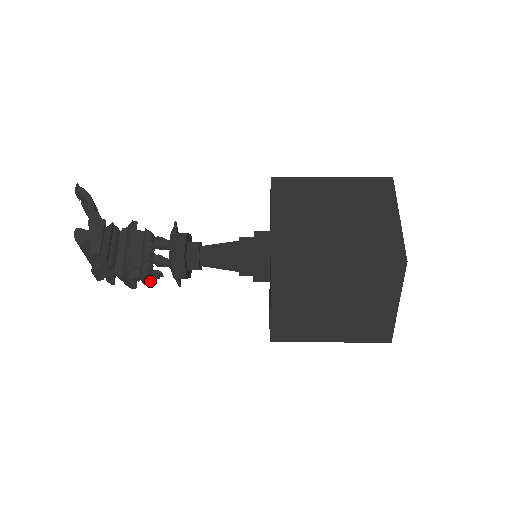
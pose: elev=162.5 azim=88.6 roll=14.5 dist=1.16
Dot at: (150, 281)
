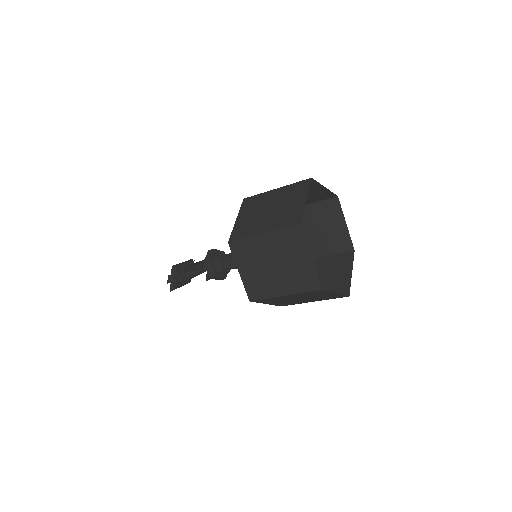
Dot at: (192, 274)
